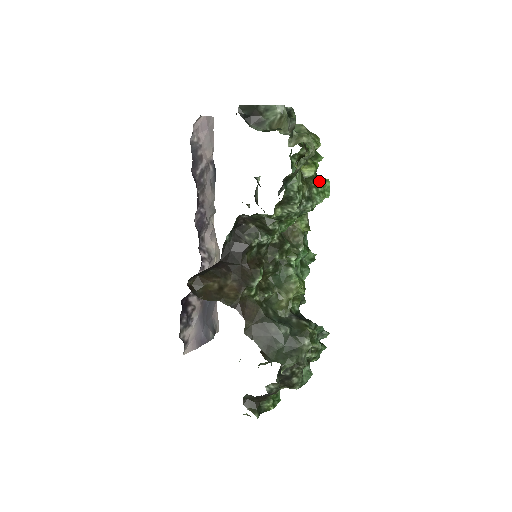
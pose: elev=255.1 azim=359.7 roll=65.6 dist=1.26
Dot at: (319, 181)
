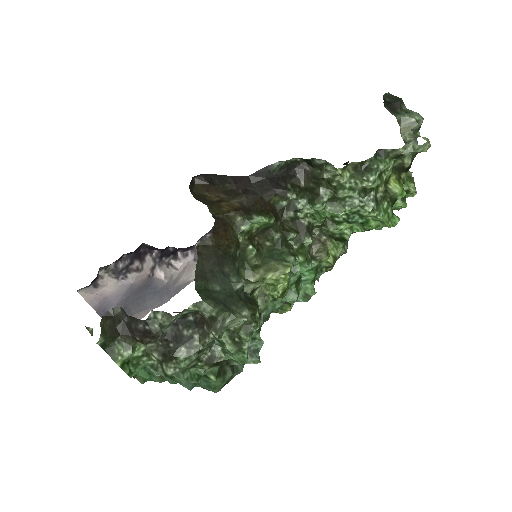
Dot at: occluded
